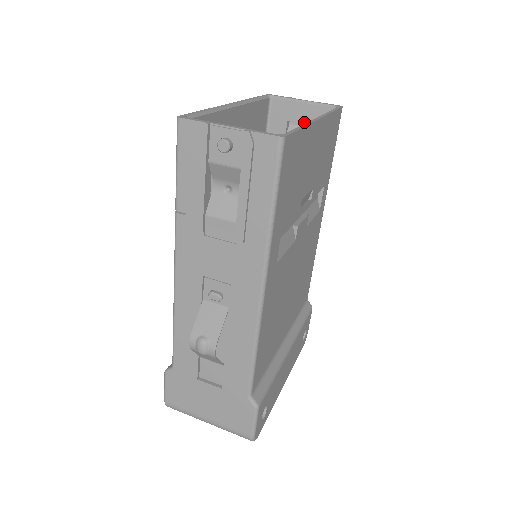
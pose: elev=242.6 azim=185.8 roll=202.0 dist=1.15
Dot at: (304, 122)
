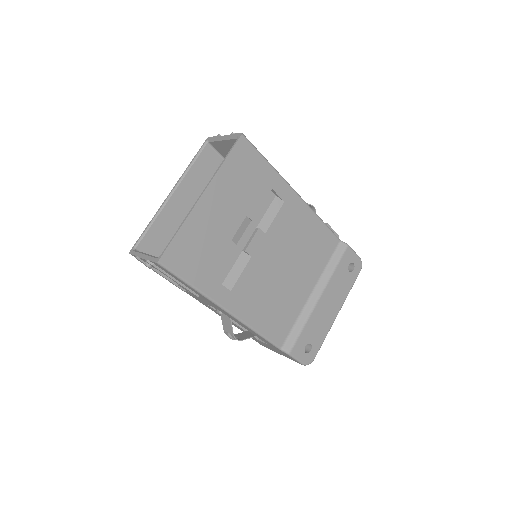
Dot at: occluded
